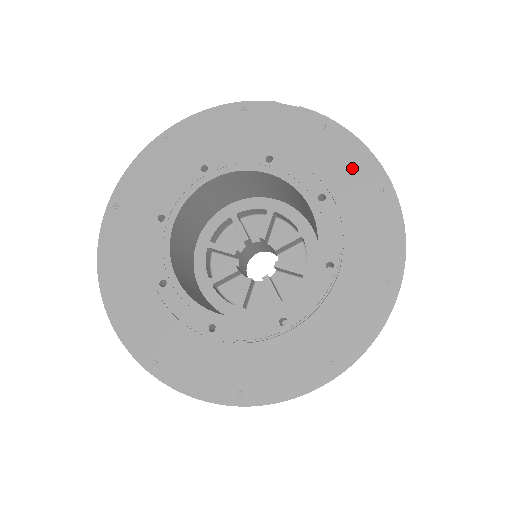
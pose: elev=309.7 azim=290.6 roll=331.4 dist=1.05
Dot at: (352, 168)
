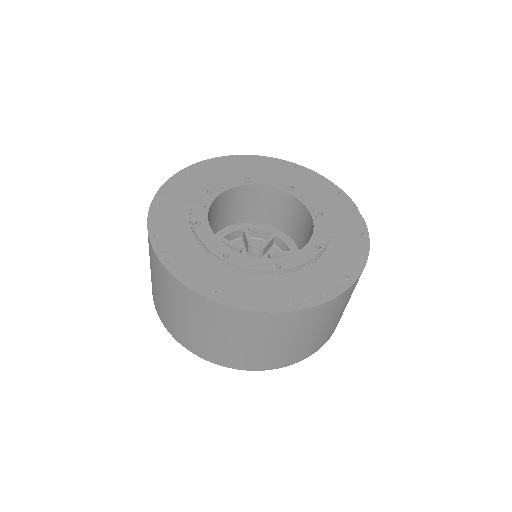
Dot at: (348, 257)
